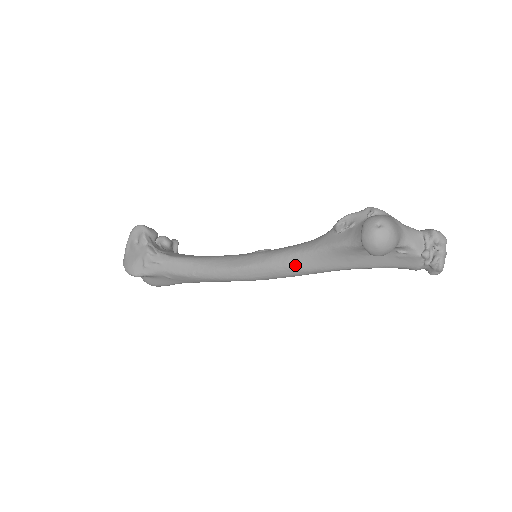
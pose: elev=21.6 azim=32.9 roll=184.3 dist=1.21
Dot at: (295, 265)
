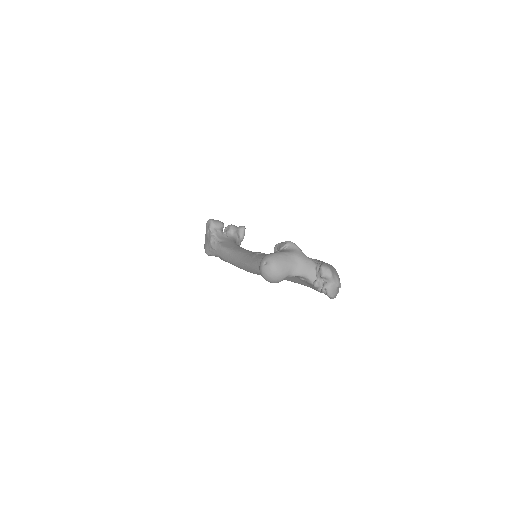
Dot at: occluded
